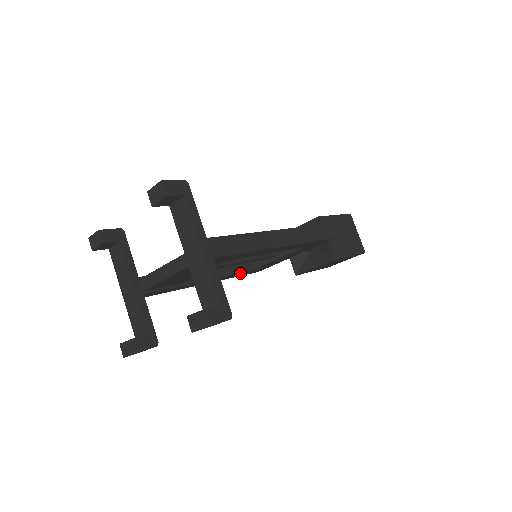
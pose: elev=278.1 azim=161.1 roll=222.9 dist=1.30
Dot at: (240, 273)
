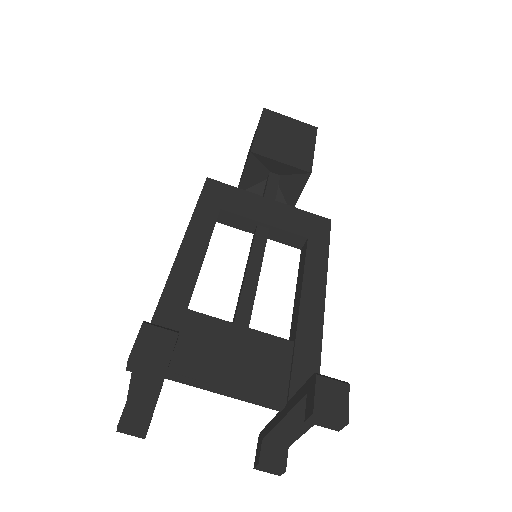
Dot at: occluded
